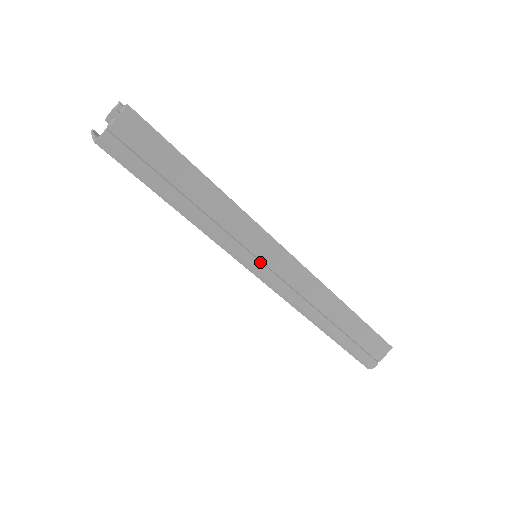
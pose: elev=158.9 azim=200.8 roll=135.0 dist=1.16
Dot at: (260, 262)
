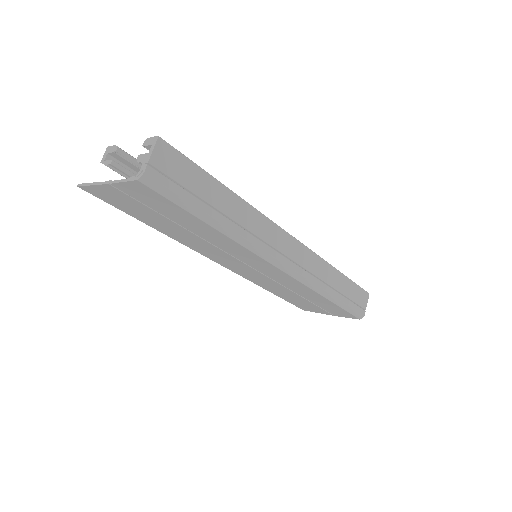
Dot at: (278, 252)
